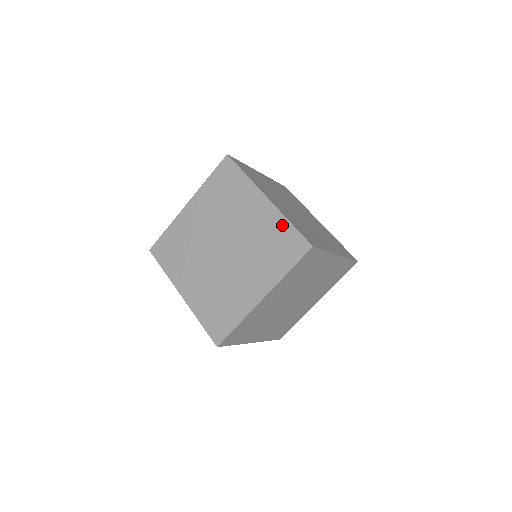
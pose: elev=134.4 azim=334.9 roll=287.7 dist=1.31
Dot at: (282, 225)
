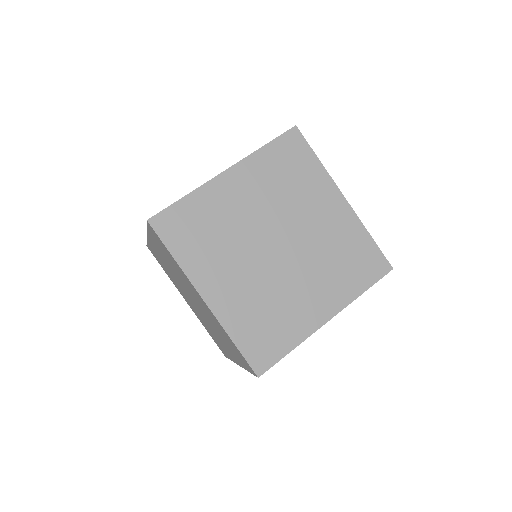
Dot at: (361, 236)
